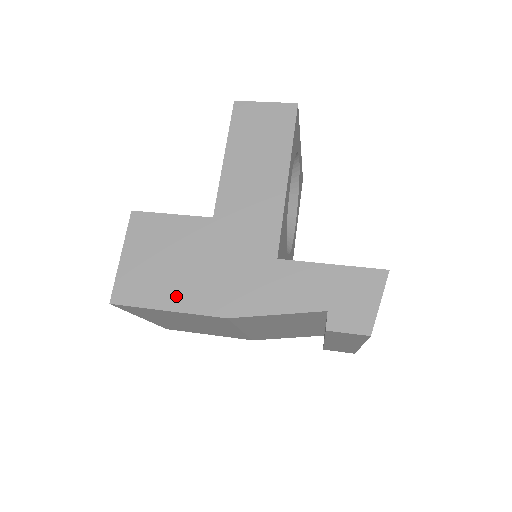
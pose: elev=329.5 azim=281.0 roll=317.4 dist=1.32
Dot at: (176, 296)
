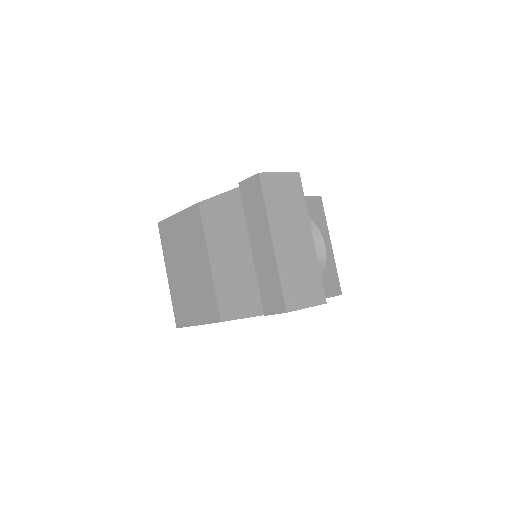
Dot at: occluded
